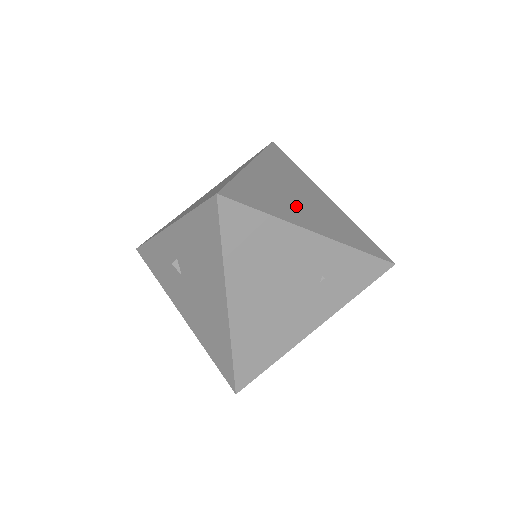
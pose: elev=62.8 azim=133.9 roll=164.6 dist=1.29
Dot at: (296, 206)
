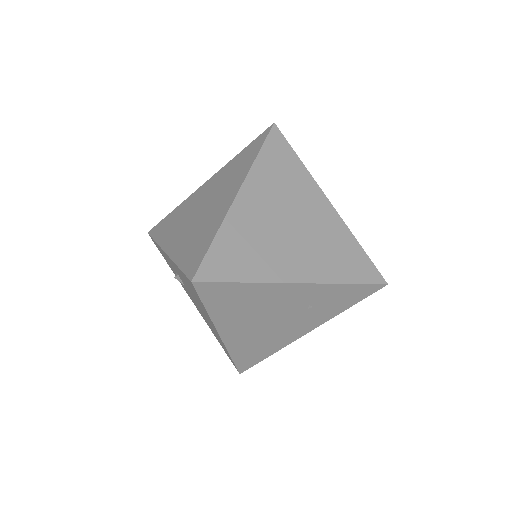
Dot at: (283, 247)
